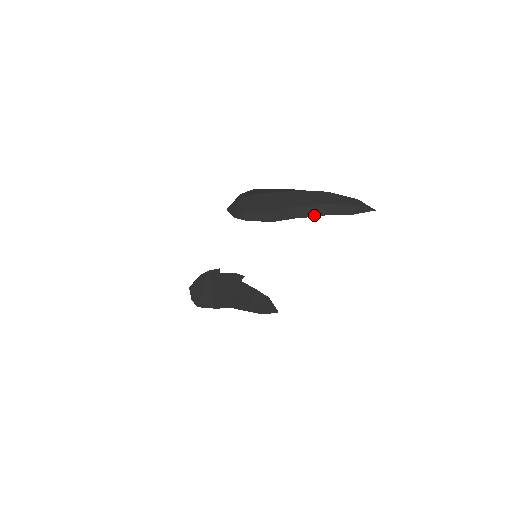
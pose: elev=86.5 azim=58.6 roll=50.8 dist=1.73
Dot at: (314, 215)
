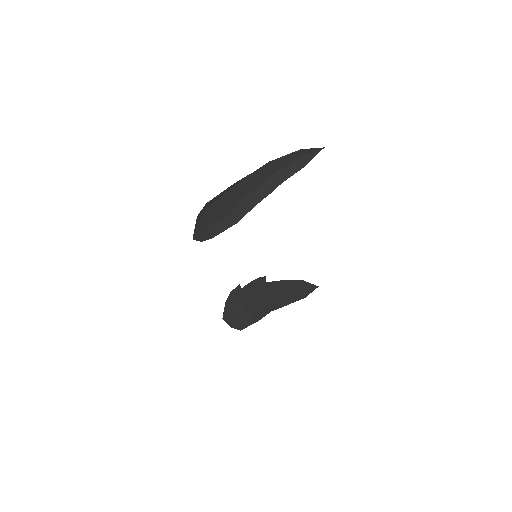
Dot at: (270, 191)
